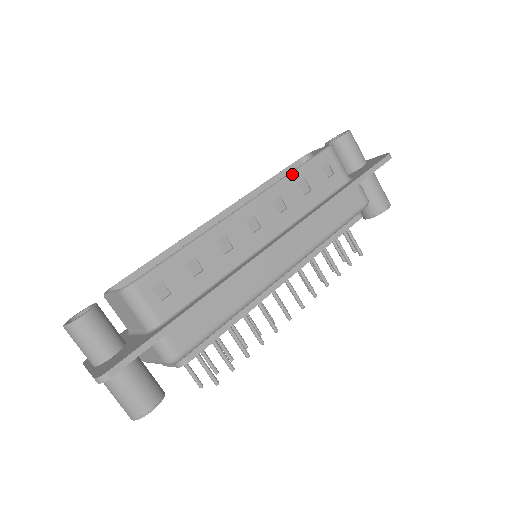
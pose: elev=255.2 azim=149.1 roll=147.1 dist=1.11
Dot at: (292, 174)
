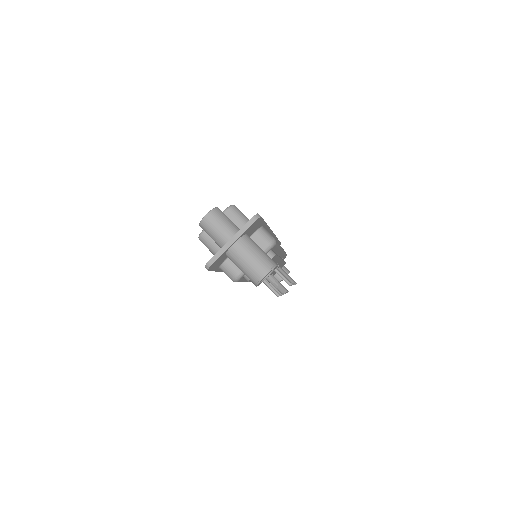
Dot at: occluded
